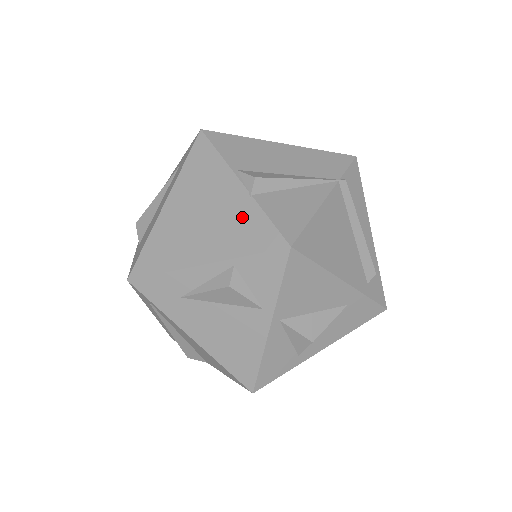
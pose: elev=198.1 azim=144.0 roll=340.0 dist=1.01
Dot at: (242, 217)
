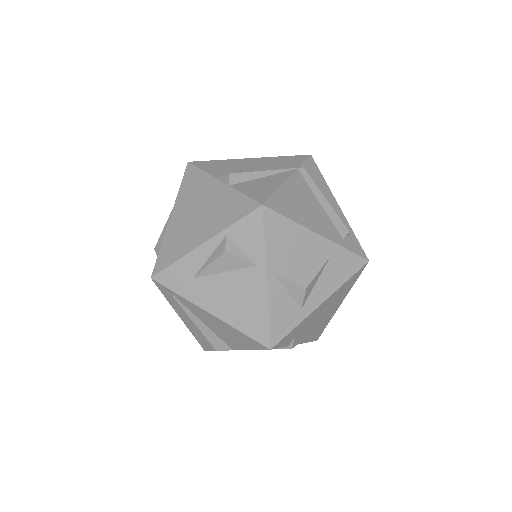
Dot at: (225, 202)
